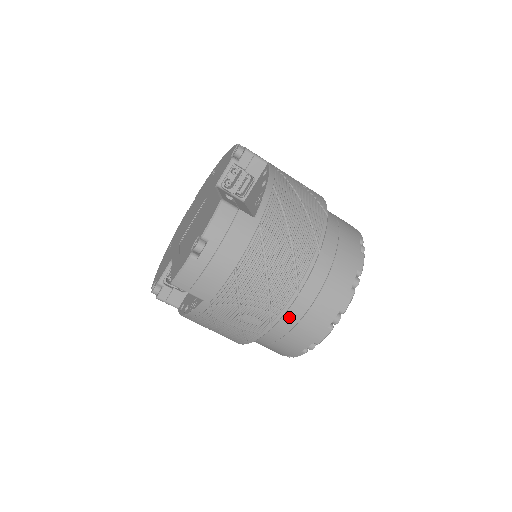
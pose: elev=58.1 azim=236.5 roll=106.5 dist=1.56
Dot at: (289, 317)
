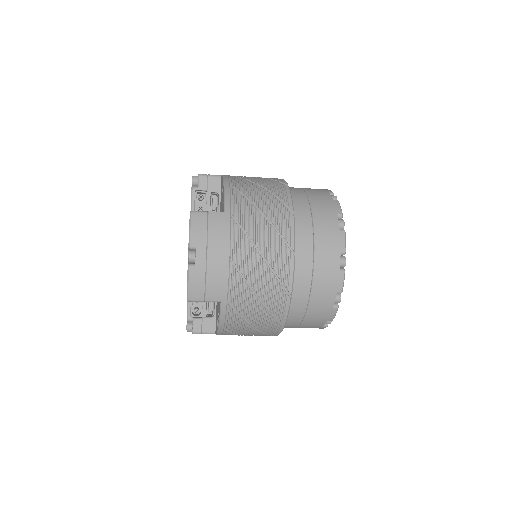
Dot at: (301, 280)
